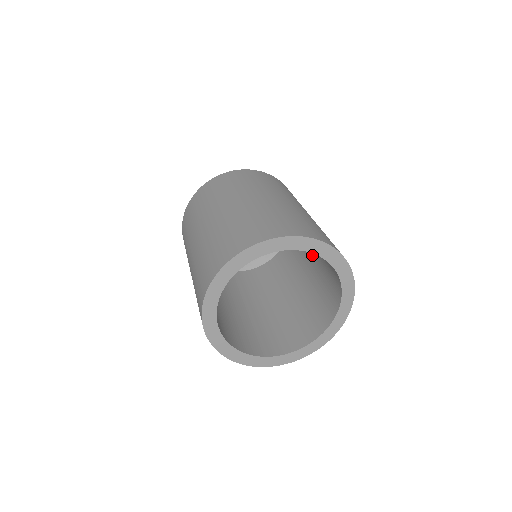
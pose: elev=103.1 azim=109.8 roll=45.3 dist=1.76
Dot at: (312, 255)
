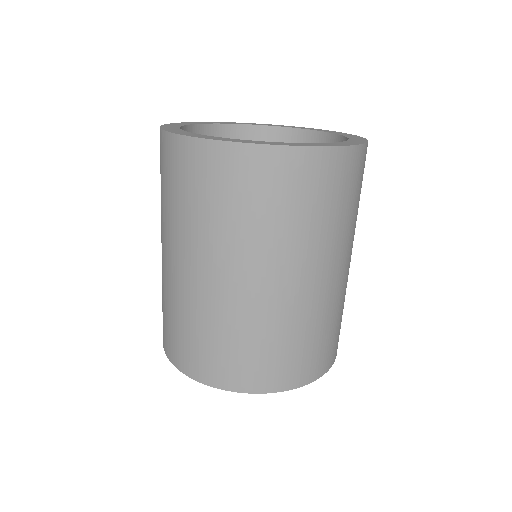
Dot at: occluded
